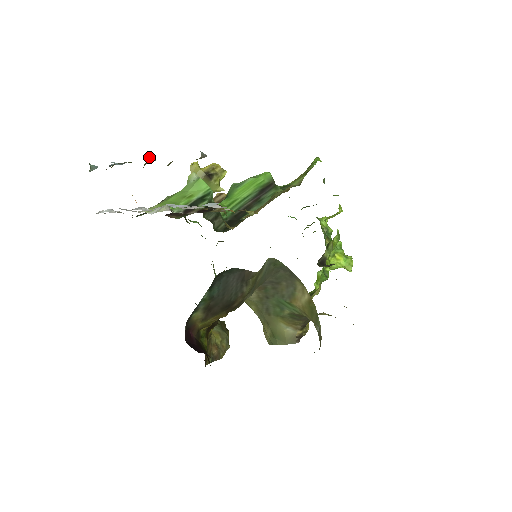
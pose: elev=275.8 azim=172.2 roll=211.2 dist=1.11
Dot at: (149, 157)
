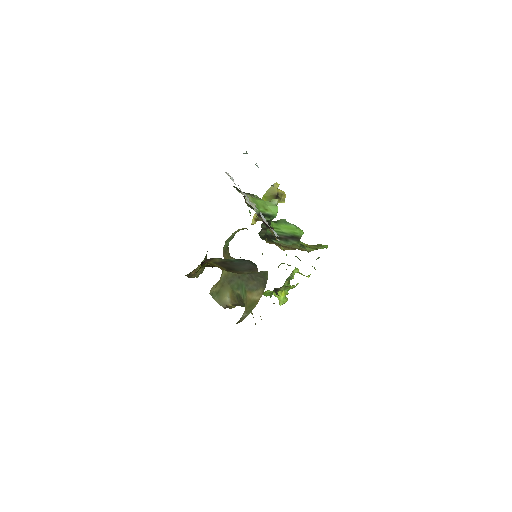
Dot at: occluded
